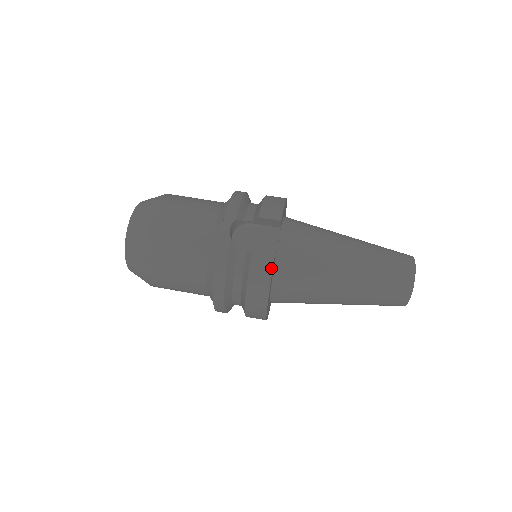
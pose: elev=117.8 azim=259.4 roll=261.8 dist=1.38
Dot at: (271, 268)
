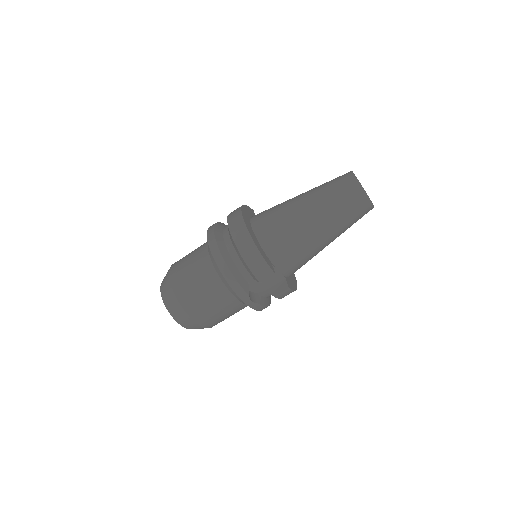
Dot at: (292, 291)
